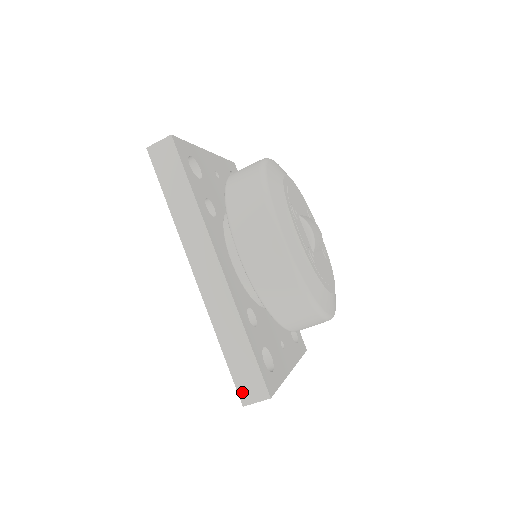
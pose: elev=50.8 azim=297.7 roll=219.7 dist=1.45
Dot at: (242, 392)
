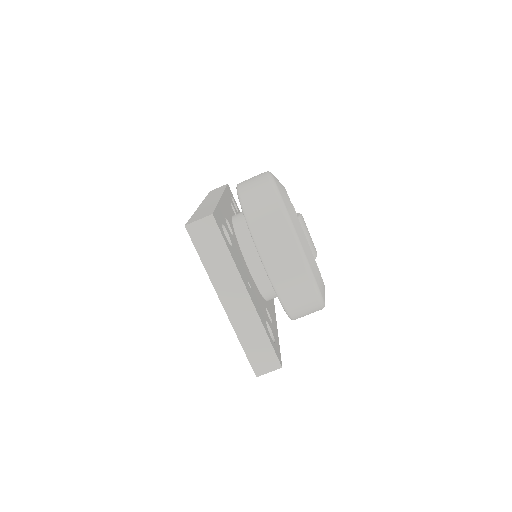
Dot at: (191, 221)
